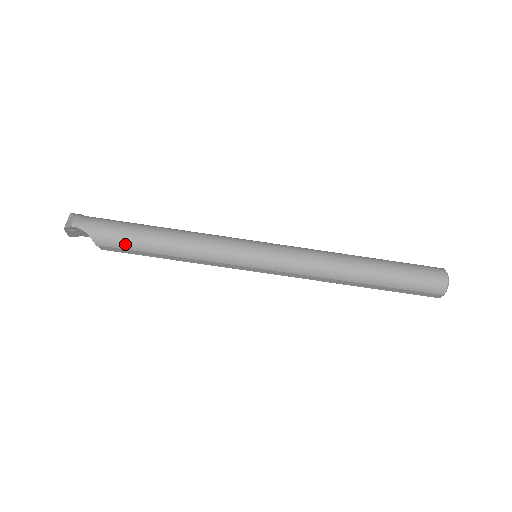
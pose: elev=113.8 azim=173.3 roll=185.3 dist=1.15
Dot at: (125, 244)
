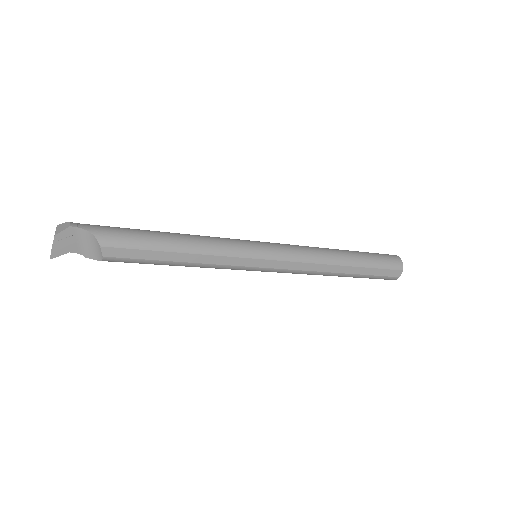
Dot at: (135, 242)
